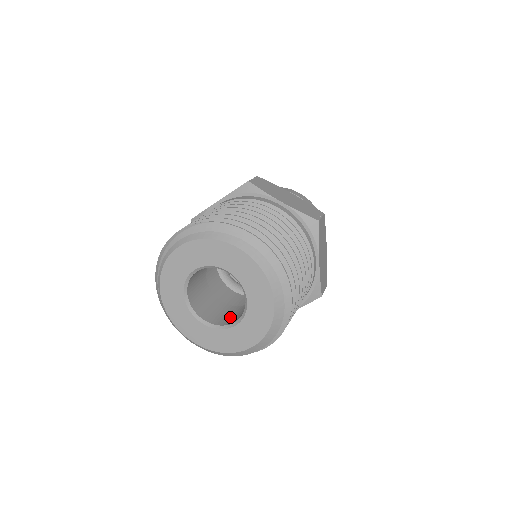
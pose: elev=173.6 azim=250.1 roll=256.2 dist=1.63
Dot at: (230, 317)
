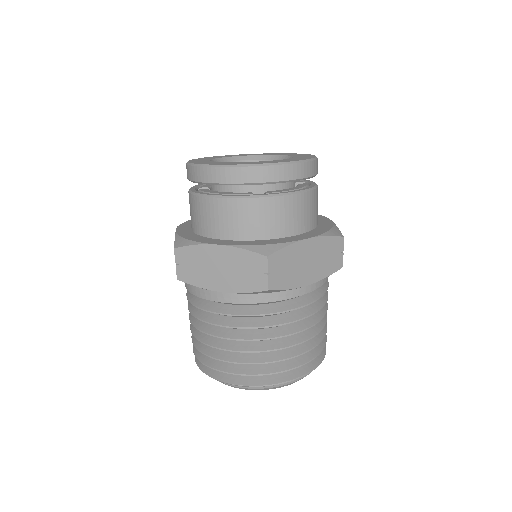
Dot at: occluded
